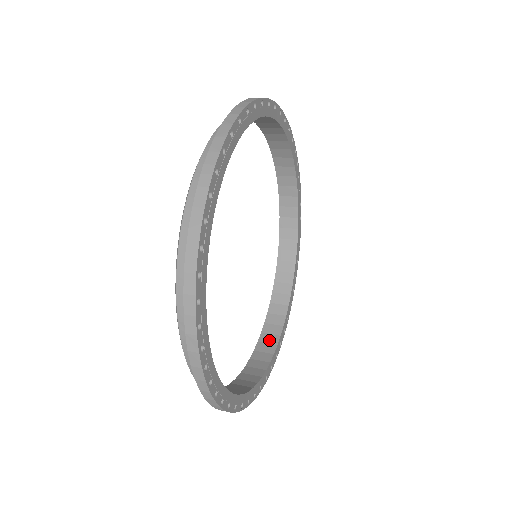
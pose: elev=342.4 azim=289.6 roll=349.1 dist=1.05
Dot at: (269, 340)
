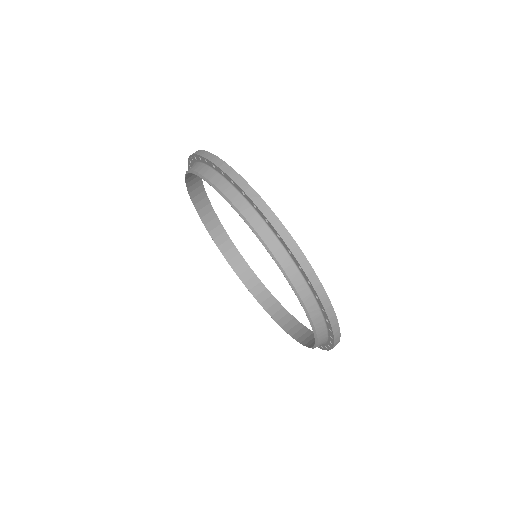
Dot at: (237, 262)
